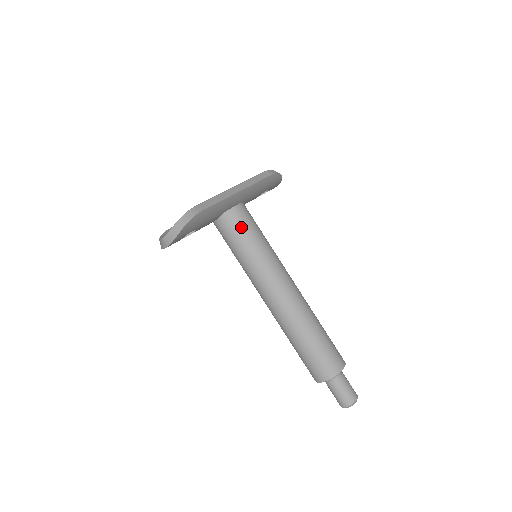
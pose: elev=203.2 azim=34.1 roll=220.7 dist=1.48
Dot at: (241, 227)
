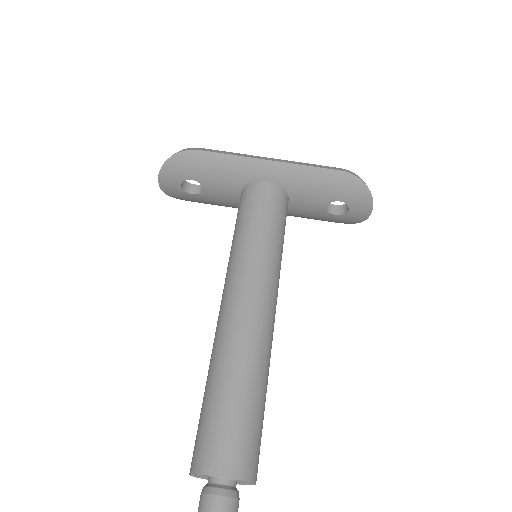
Dot at: (250, 204)
